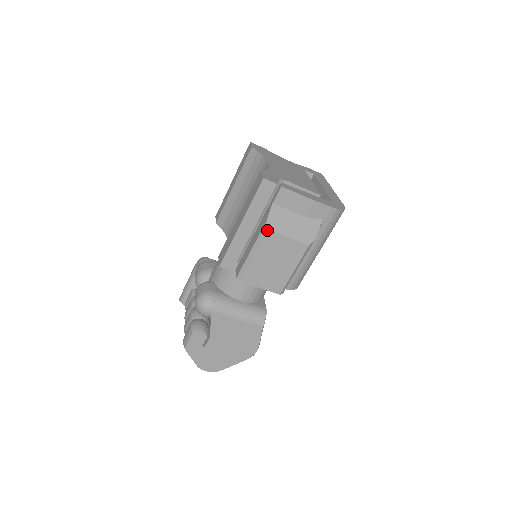
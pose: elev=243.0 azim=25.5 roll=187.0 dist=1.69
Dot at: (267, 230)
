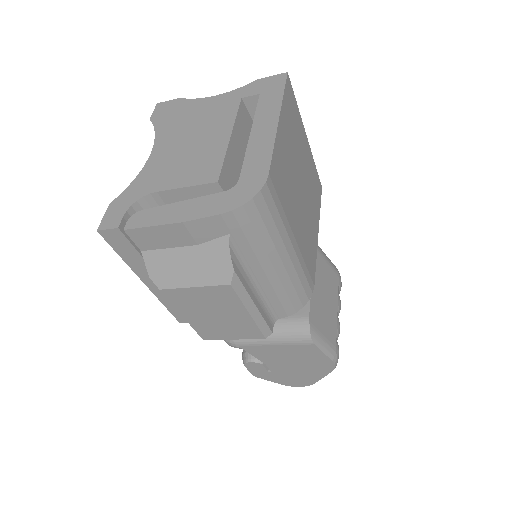
Dot at: occluded
